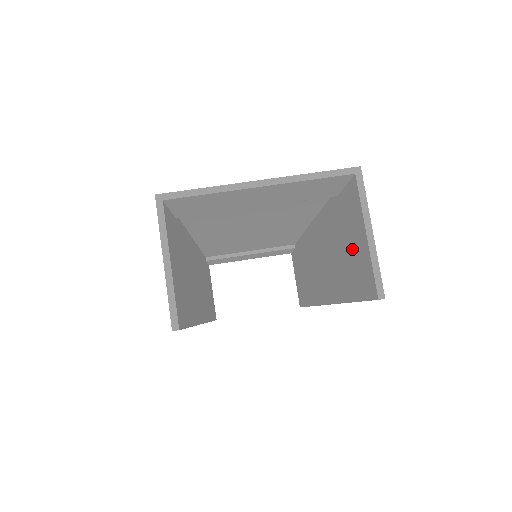
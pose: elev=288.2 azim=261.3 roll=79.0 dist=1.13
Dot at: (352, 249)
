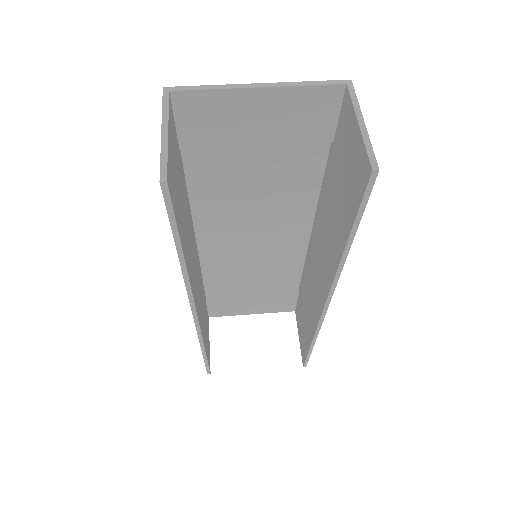
Dot at: (347, 168)
